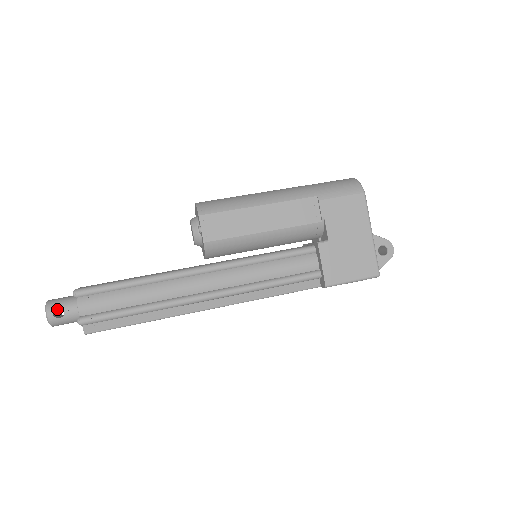
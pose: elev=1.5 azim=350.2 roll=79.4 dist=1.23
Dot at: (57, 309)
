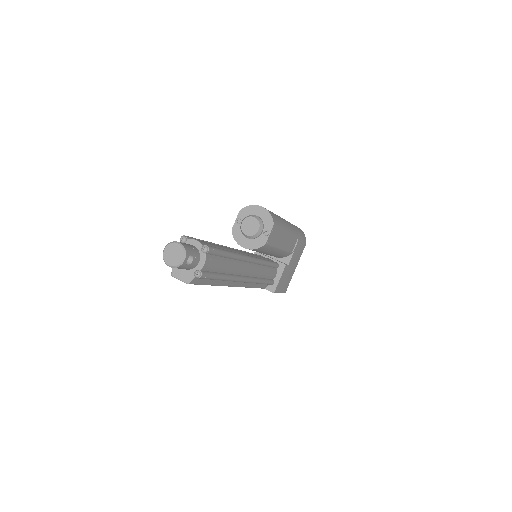
Dot at: occluded
